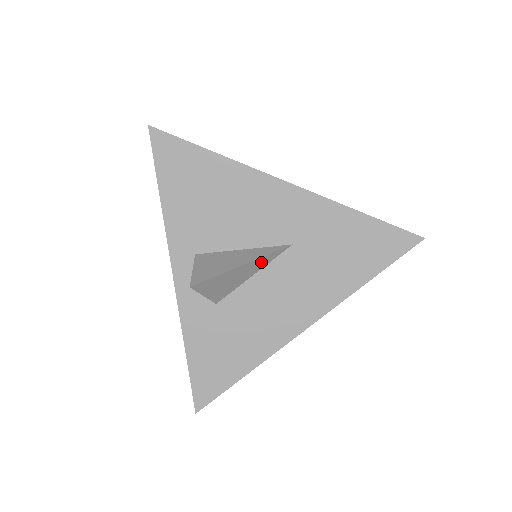
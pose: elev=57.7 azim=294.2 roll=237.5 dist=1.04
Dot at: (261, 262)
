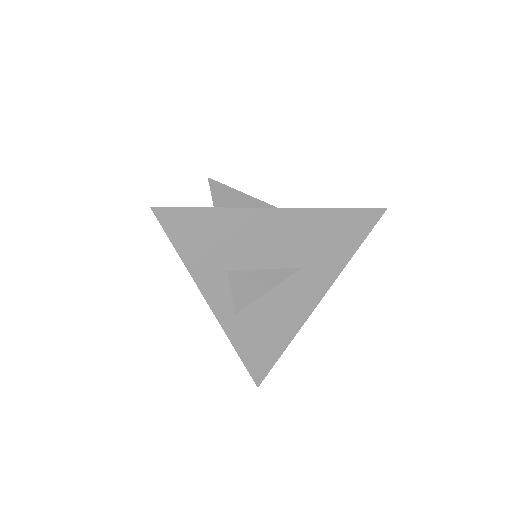
Dot at: (258, 205)
